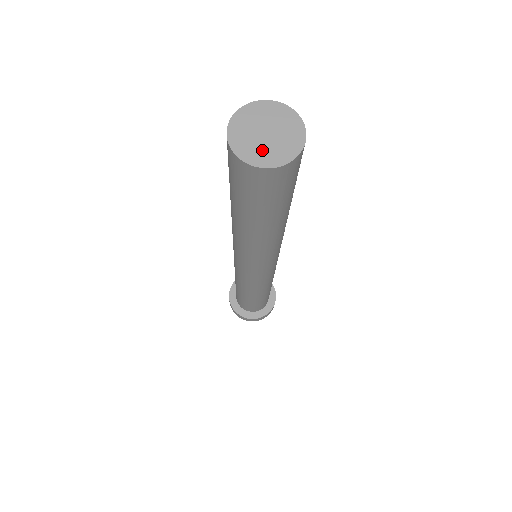
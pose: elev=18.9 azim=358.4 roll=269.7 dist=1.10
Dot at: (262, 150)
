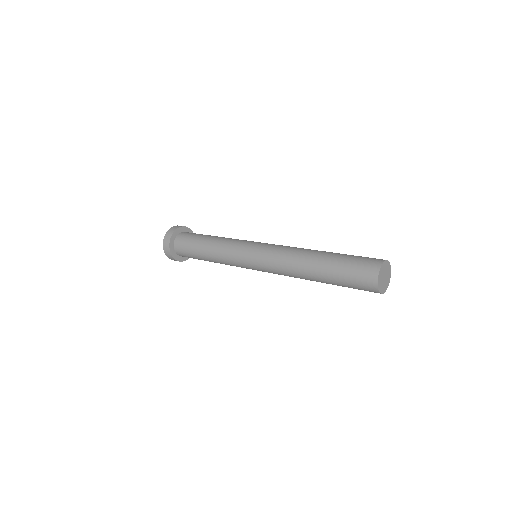
Dot at: (381, 282)
